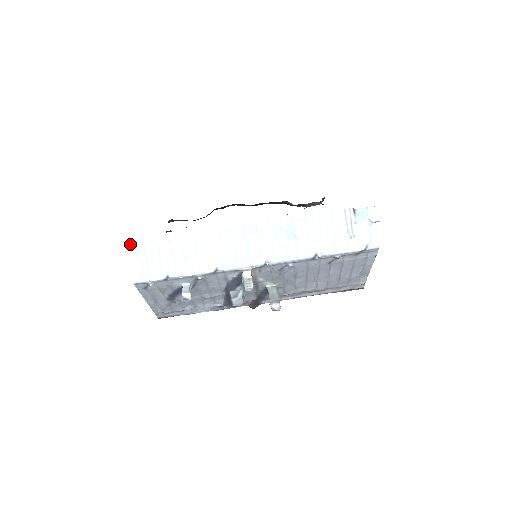
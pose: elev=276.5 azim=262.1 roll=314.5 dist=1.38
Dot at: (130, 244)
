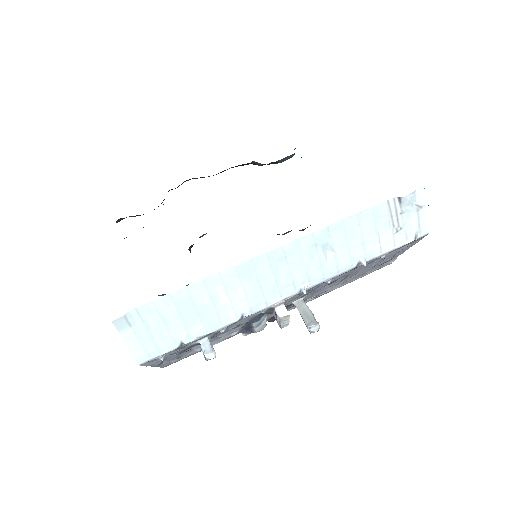
Dot at: (122, 322)
